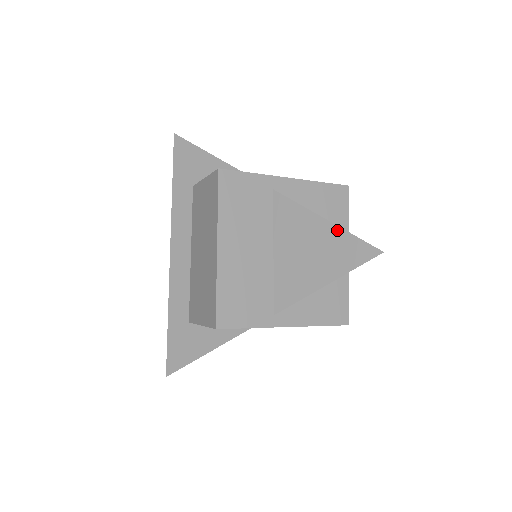
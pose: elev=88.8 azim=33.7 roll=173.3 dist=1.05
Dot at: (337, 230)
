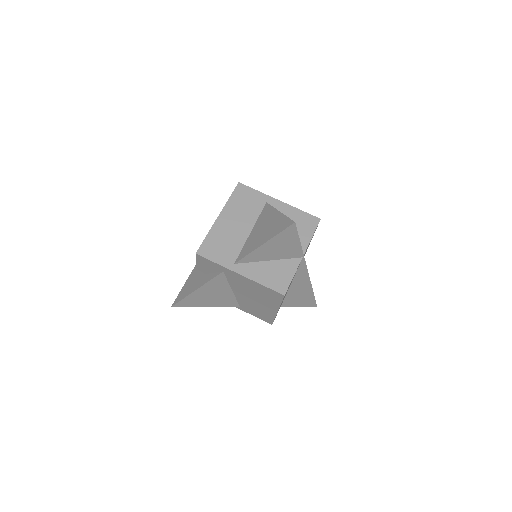
Dot at: (282, 216)
